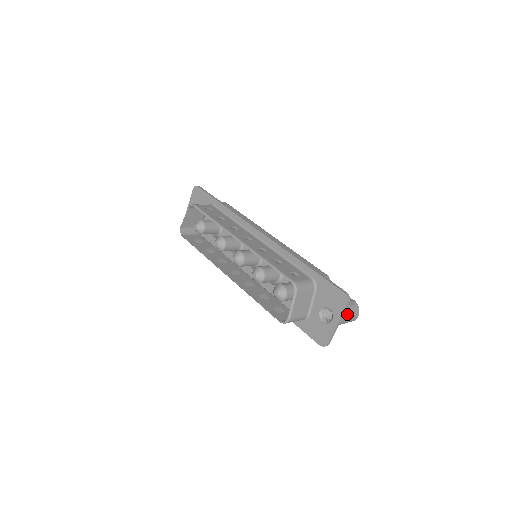
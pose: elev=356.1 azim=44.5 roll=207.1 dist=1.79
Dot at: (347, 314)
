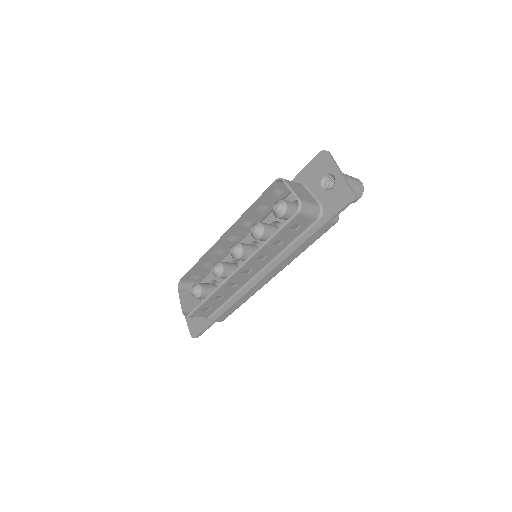
Dot at: (345, 174)
